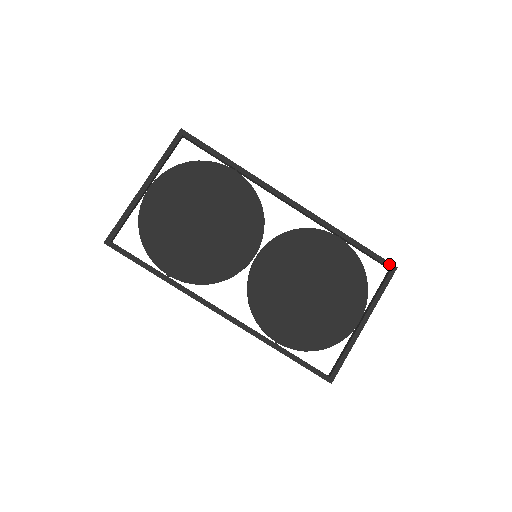
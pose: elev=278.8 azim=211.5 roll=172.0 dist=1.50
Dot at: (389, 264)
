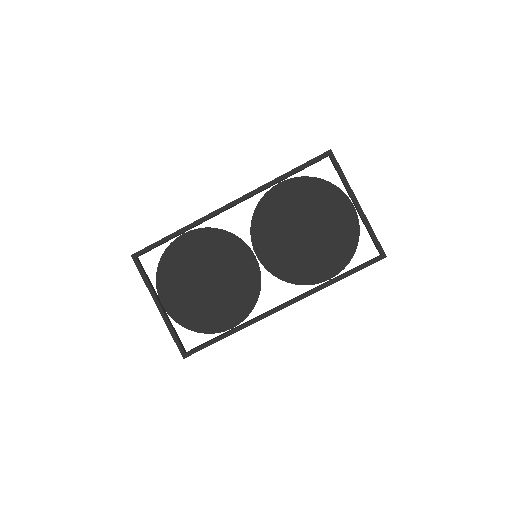
Dot at: (324, 155)
